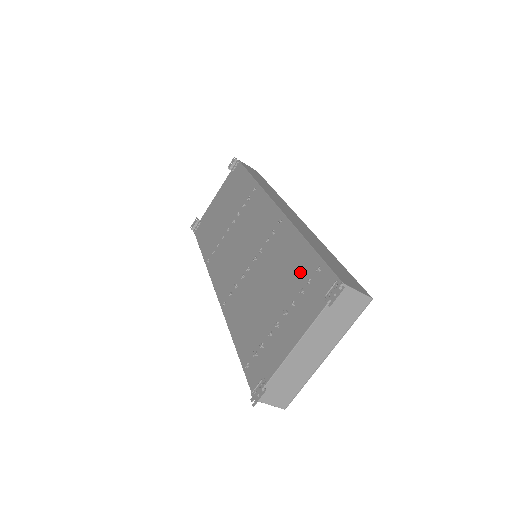
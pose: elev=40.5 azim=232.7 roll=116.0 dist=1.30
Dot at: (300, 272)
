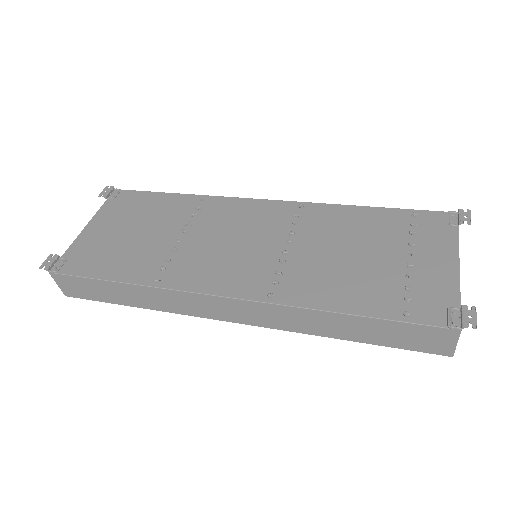
Dot at: (390, 224)
